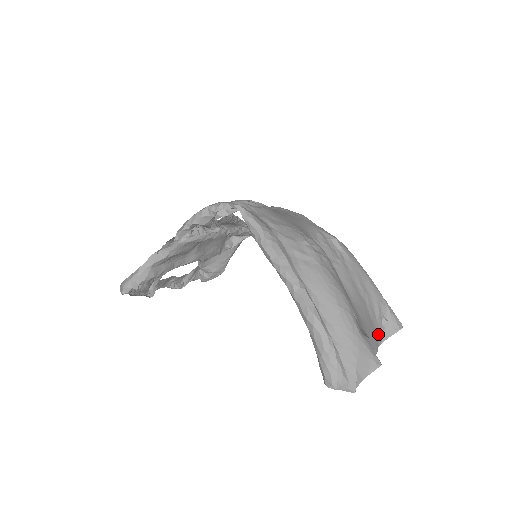
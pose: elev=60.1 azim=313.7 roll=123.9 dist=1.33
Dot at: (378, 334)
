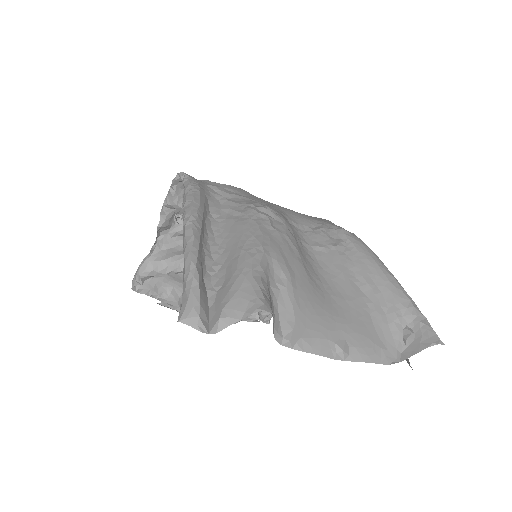
Dot at: (387, 345)
